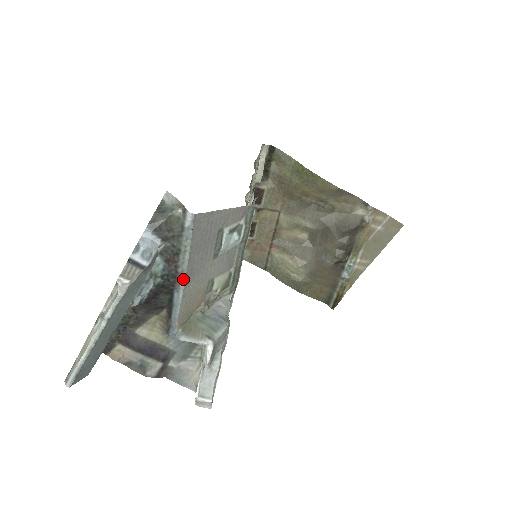
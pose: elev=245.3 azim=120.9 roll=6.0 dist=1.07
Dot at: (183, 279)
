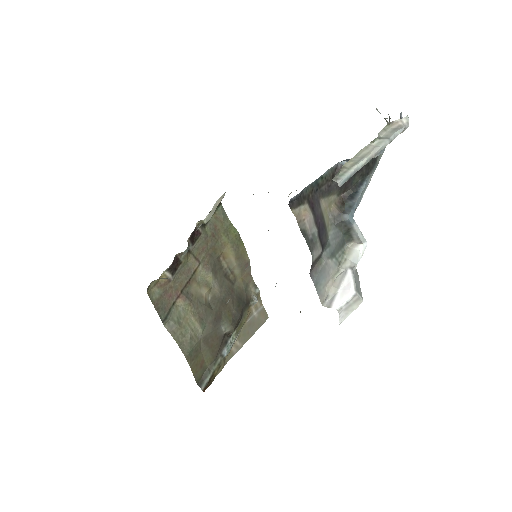
Dot at: (374, 170)
